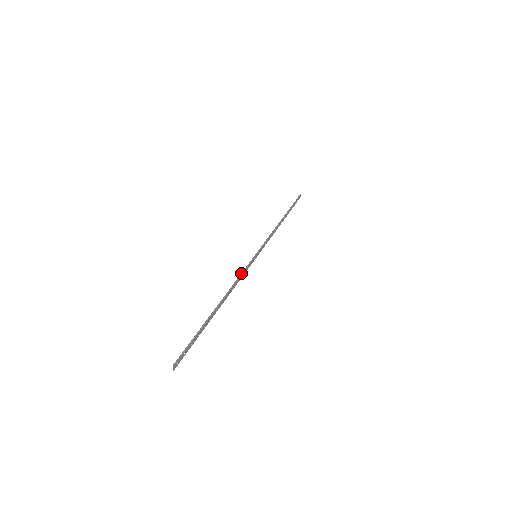
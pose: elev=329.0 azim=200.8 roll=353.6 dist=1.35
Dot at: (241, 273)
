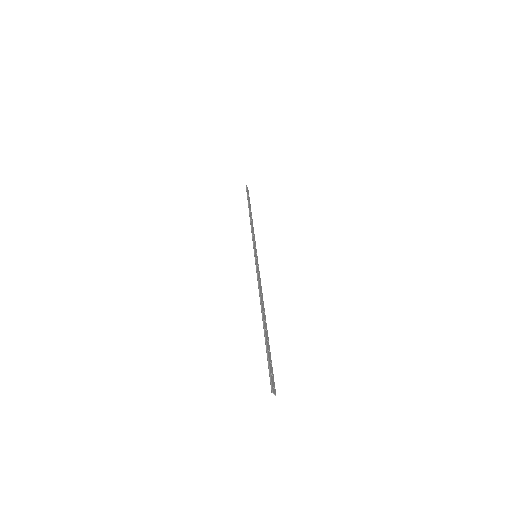
Dot at: (257, 278)
